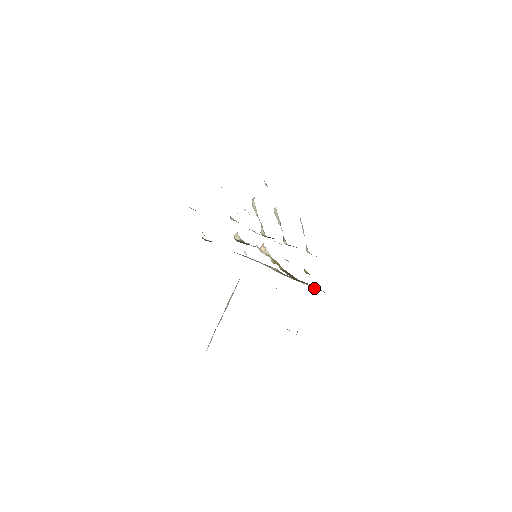
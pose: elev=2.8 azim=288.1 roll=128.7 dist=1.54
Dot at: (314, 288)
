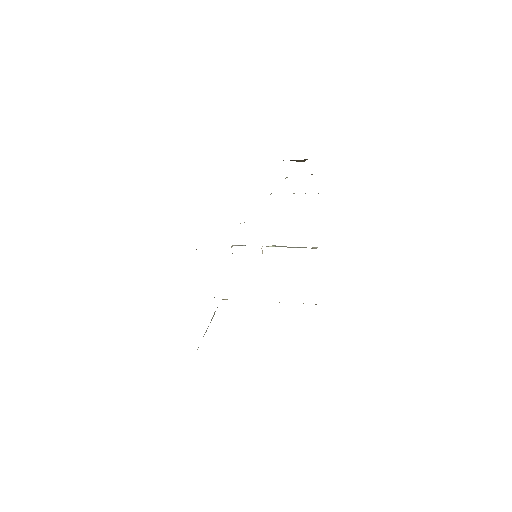
Dot at: occluded
